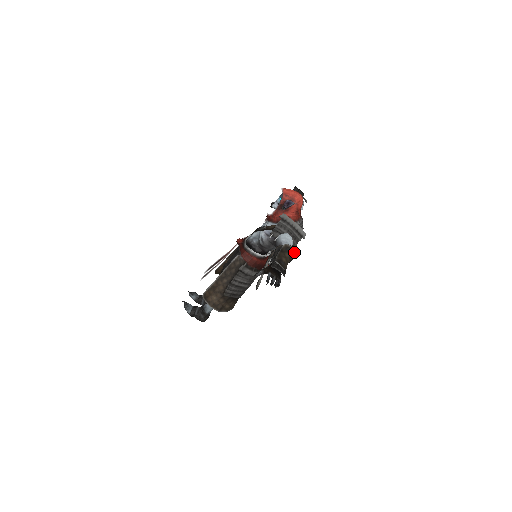
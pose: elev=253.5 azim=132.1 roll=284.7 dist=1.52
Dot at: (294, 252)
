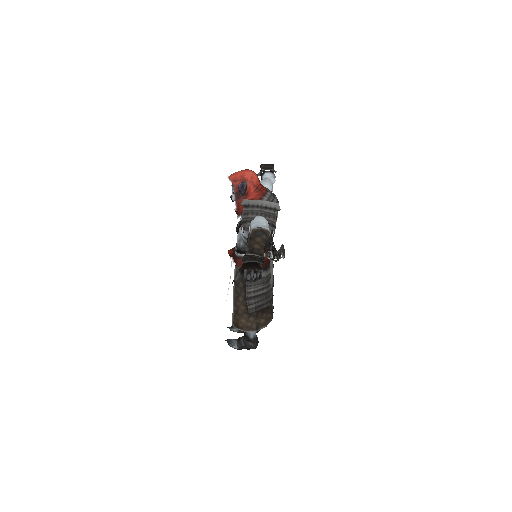
Dot at: (266, 232)
